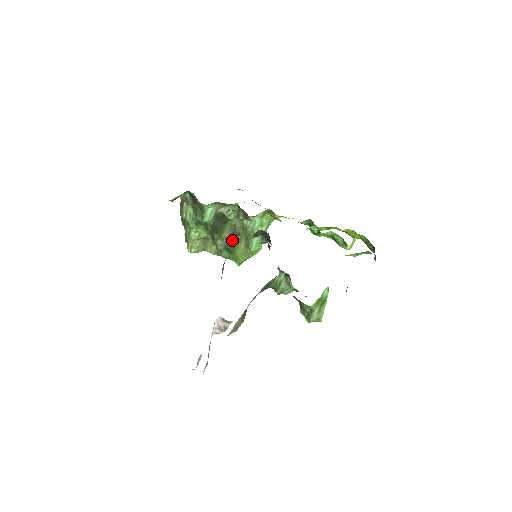
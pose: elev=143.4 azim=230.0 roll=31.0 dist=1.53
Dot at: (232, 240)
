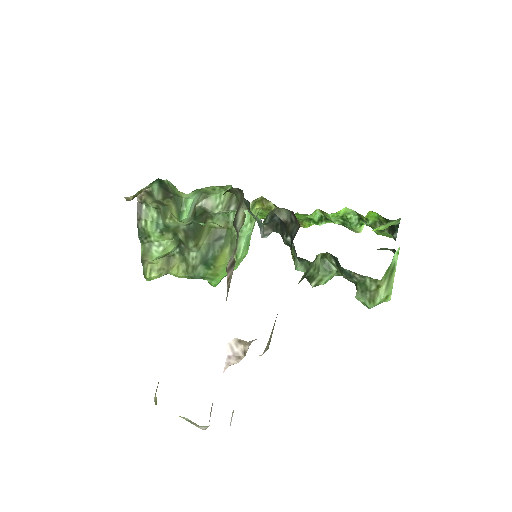
Dot at: (213, 247)
